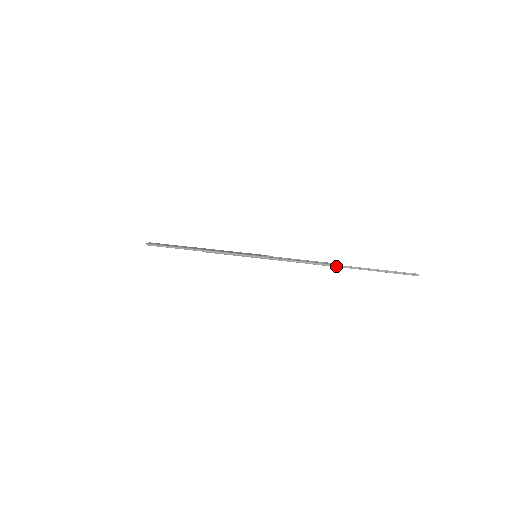
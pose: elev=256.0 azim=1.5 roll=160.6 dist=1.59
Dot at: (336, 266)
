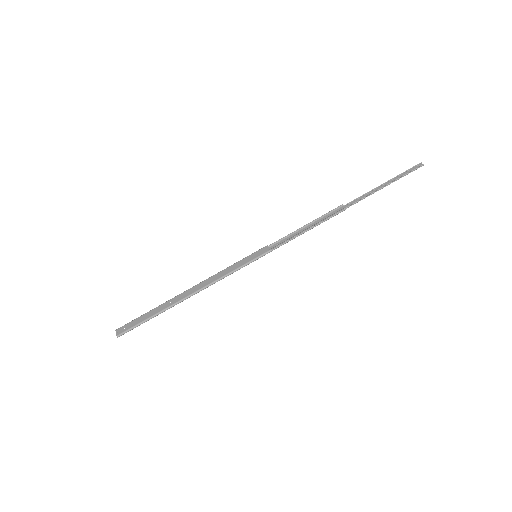
Dot at: occluded
